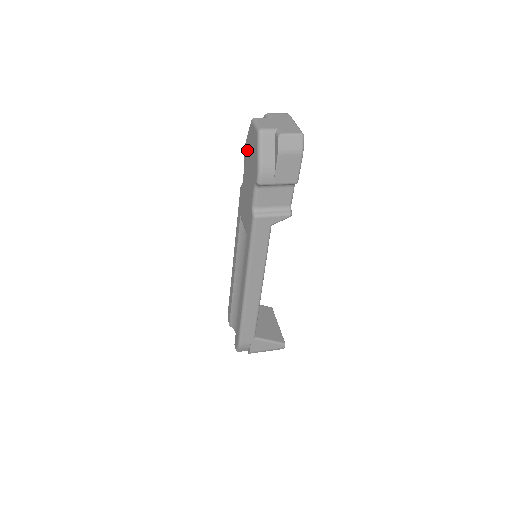
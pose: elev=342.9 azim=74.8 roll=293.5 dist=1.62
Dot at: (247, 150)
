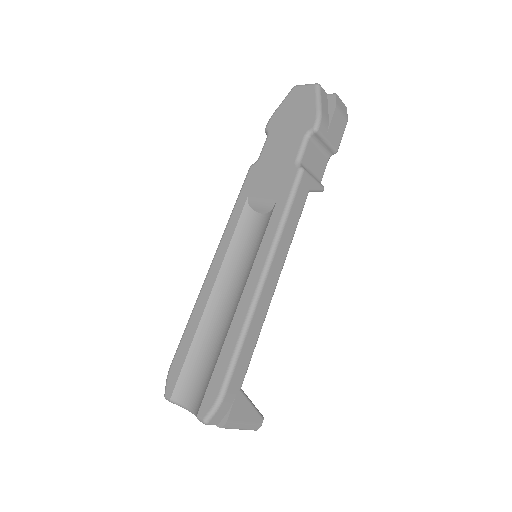
Dot at: (280, 117)
